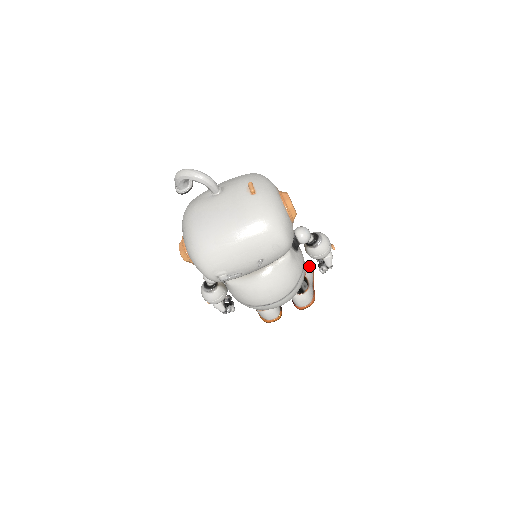
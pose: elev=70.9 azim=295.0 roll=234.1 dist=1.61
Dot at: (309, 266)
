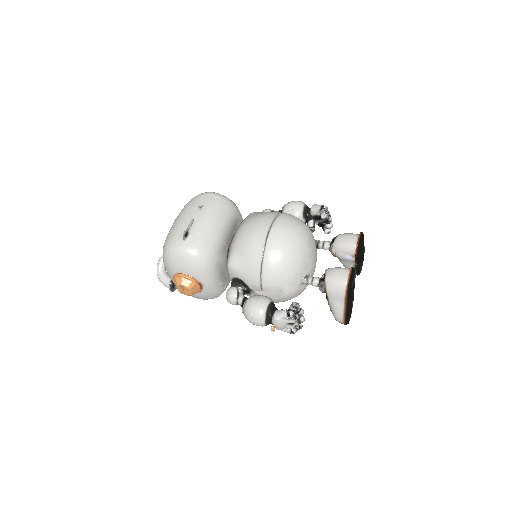
Dot at: occluded
